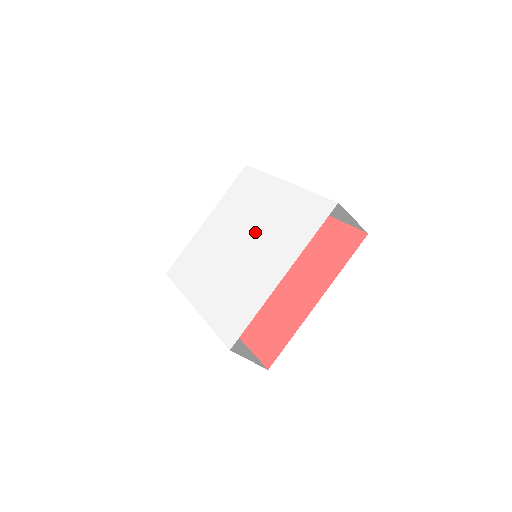
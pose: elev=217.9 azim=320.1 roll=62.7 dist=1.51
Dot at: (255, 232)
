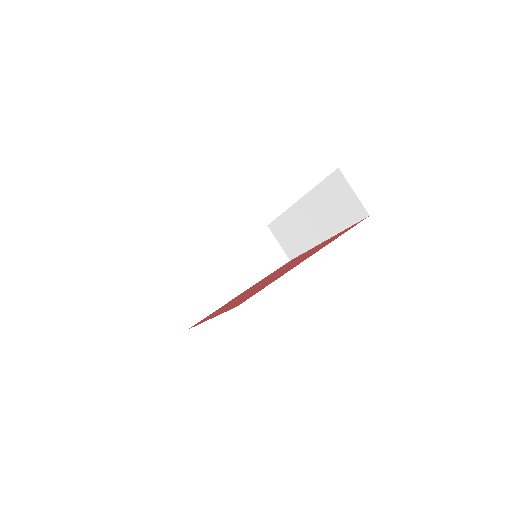
Dot at: occluded
